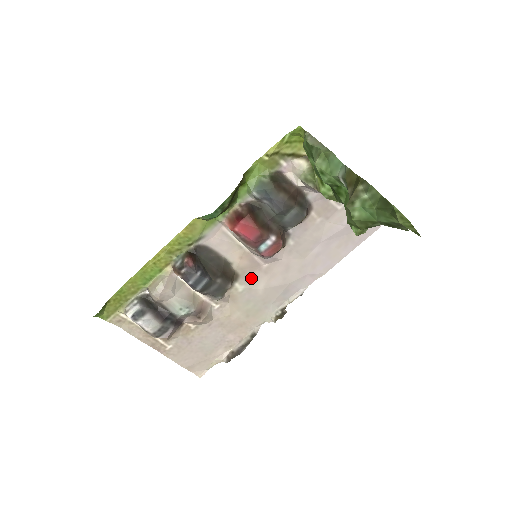
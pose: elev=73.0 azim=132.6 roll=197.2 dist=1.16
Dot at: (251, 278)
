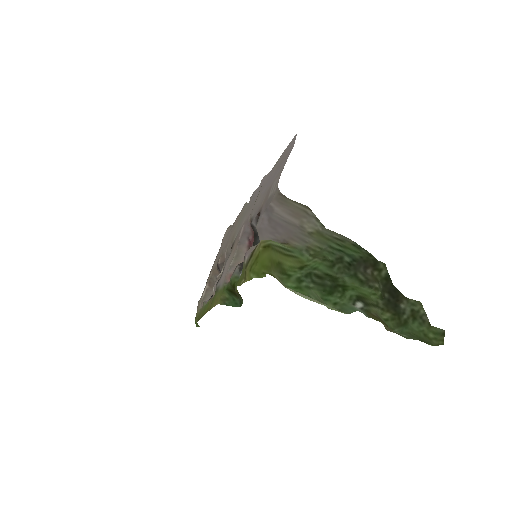
Dot at: (238, 233)
